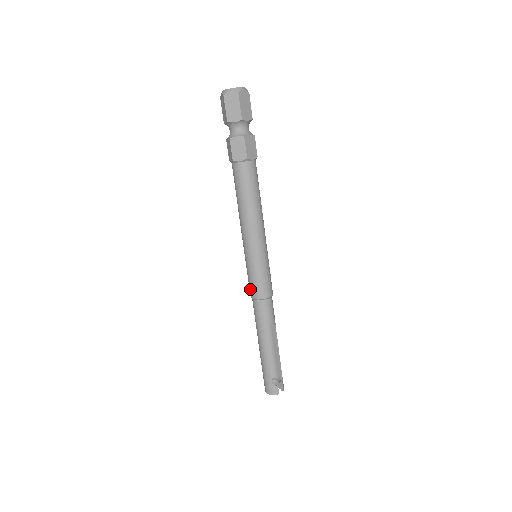
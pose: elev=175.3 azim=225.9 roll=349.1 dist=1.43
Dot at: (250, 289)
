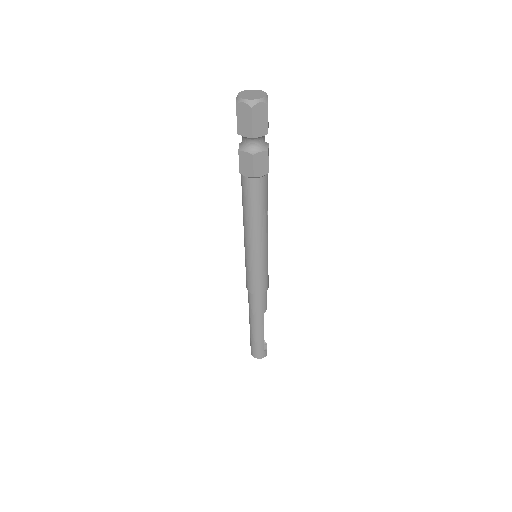
Dot at: (253, 287)
